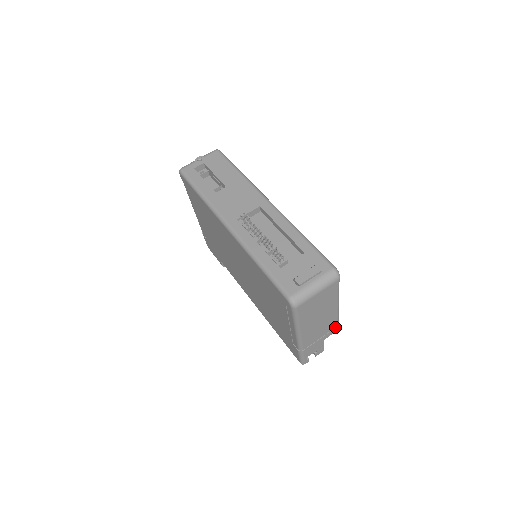
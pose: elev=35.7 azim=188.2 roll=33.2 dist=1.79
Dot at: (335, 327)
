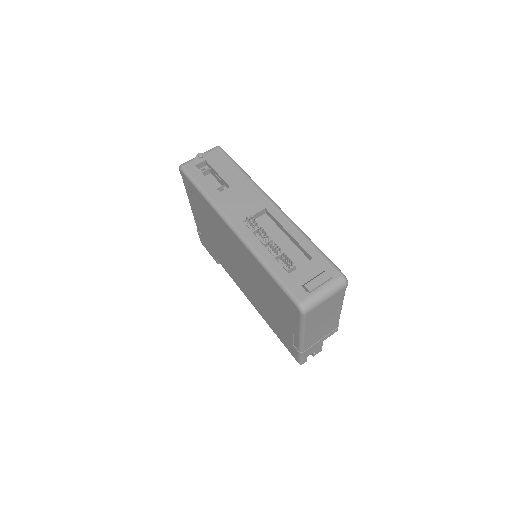
Dot at: (335, 329)
